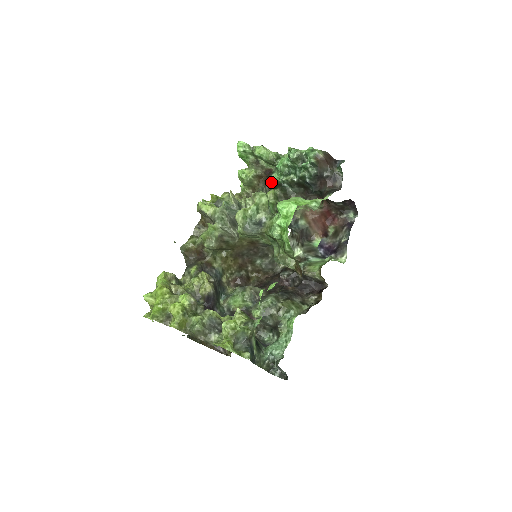
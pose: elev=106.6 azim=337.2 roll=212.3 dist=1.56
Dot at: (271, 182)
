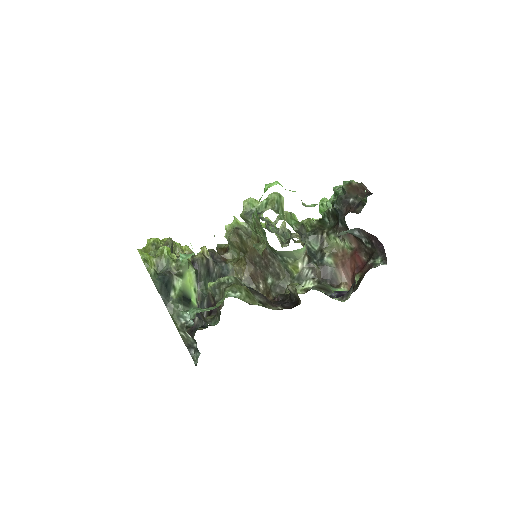
Dot at: occluded
